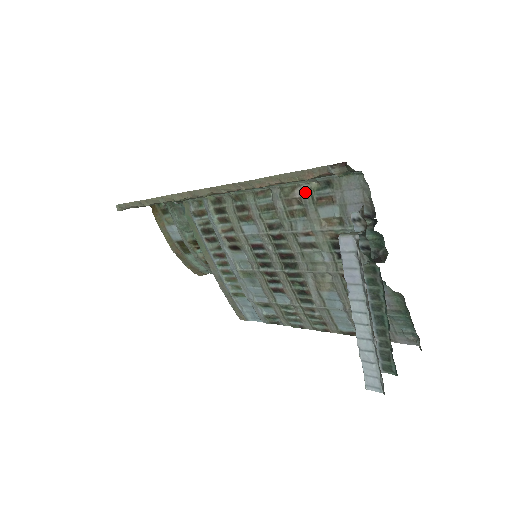
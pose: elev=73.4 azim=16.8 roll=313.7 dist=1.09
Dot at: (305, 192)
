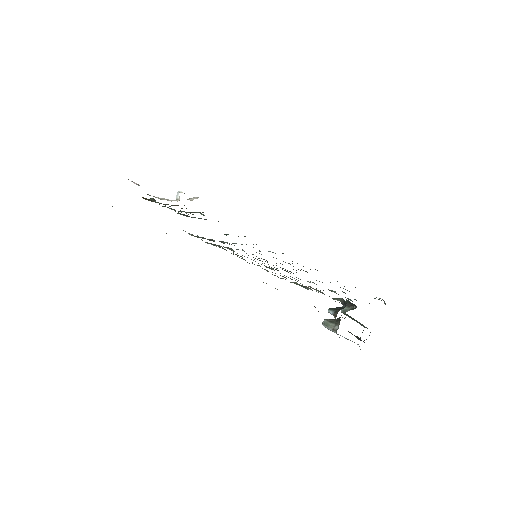
Dot at: occluded
